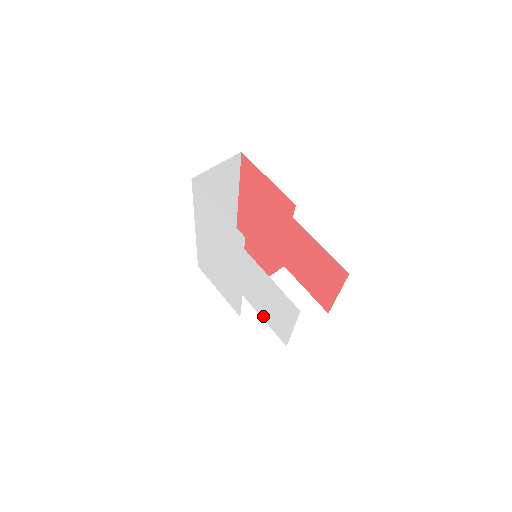
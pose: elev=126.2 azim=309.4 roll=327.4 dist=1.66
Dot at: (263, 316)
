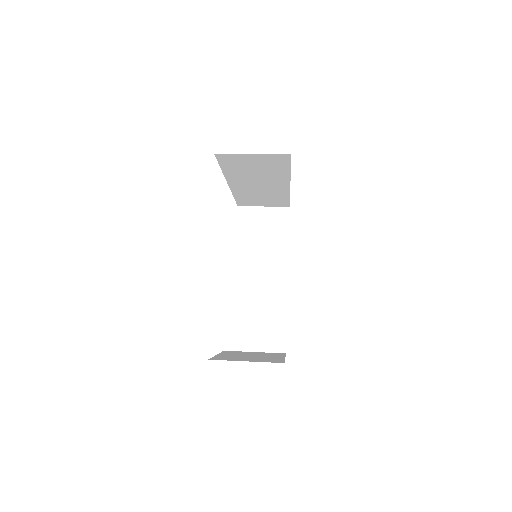
Dot at: occluded
